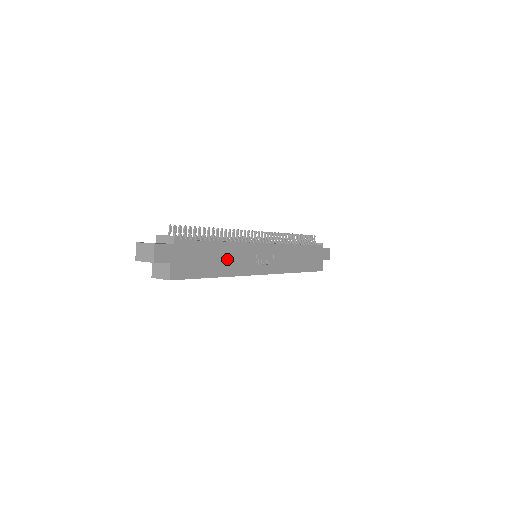
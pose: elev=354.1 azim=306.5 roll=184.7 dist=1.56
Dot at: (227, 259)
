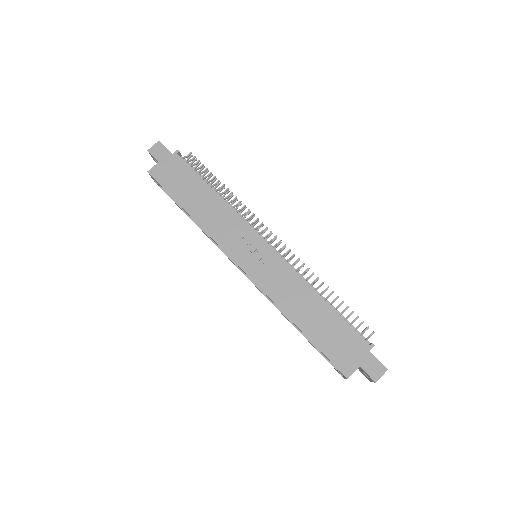
Dot at: (209, 210)
